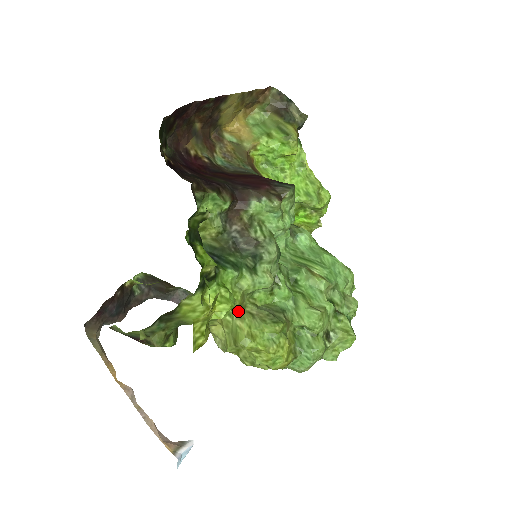
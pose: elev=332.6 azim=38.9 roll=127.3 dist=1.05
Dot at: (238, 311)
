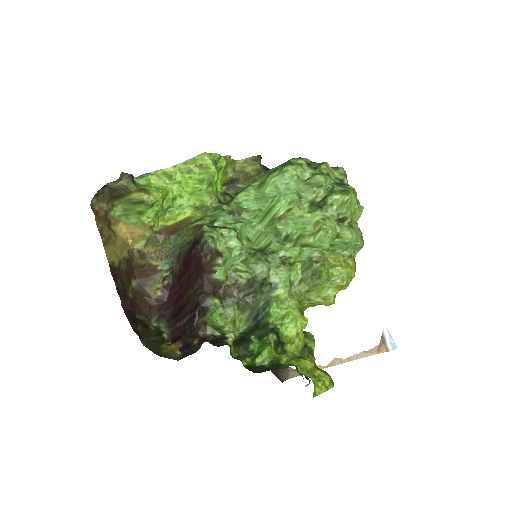
Dot at: (303, 299)
